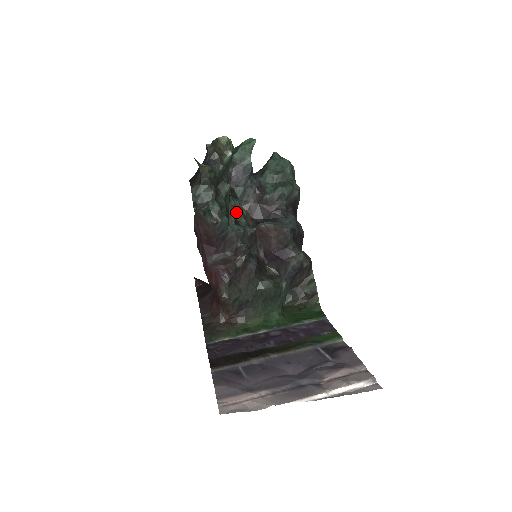
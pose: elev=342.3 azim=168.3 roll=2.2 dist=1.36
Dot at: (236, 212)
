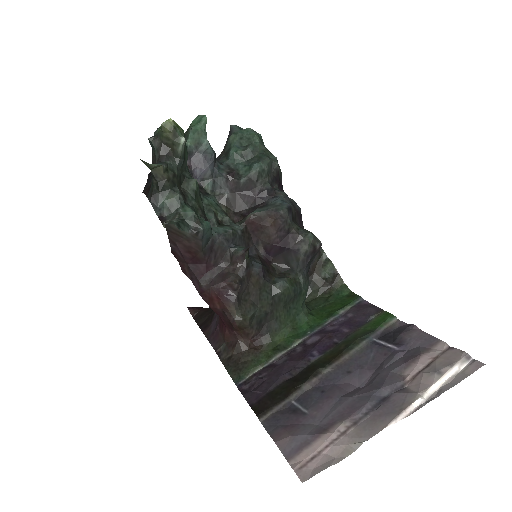
Dot at: (214, 211)
